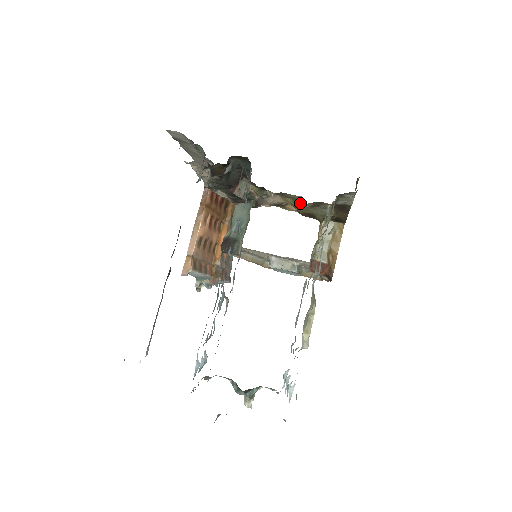
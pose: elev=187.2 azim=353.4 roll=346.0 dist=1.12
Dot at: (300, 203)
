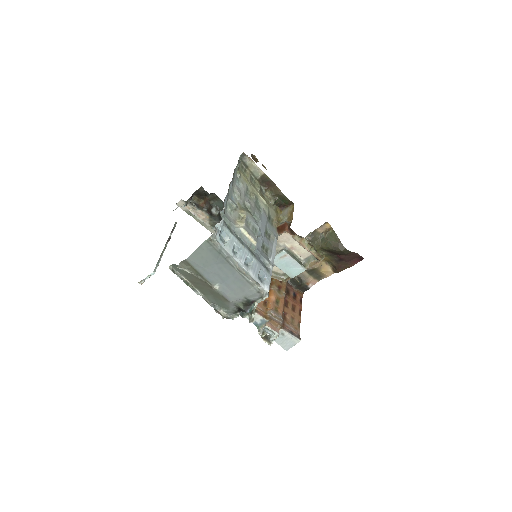
Dot at: occluded
